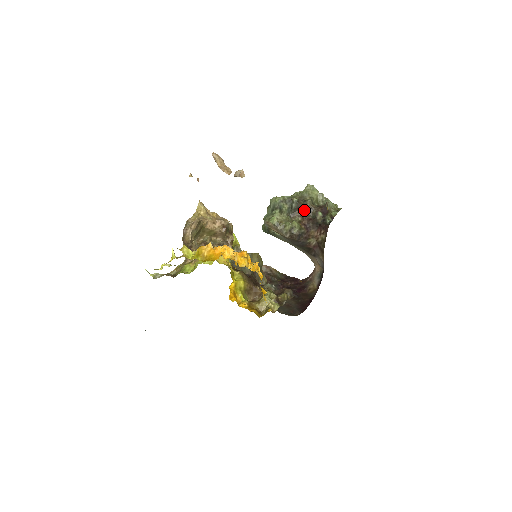
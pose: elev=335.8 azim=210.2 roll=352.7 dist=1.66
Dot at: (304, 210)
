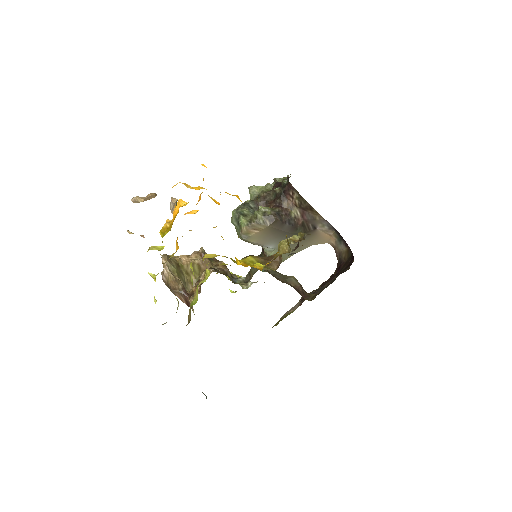
Dot at: (263, 201)
